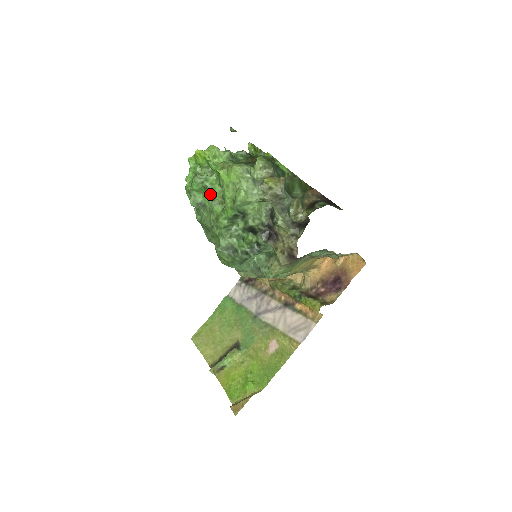
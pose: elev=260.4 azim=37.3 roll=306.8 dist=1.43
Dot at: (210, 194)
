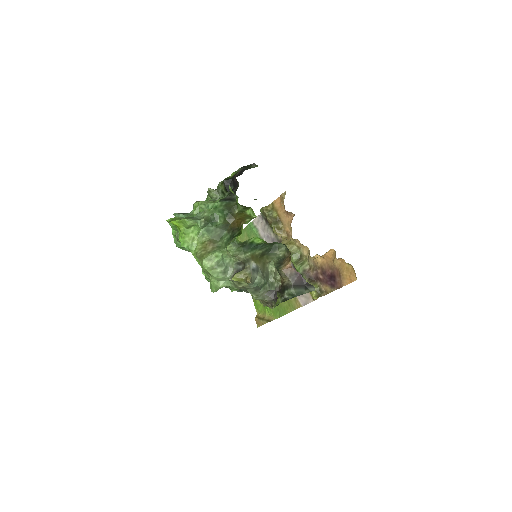
Dot at: occluded
